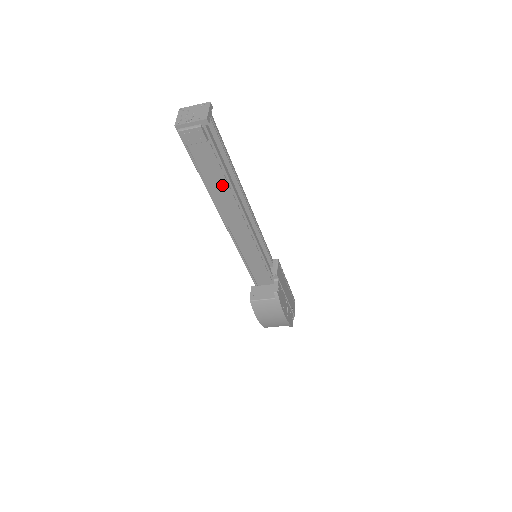
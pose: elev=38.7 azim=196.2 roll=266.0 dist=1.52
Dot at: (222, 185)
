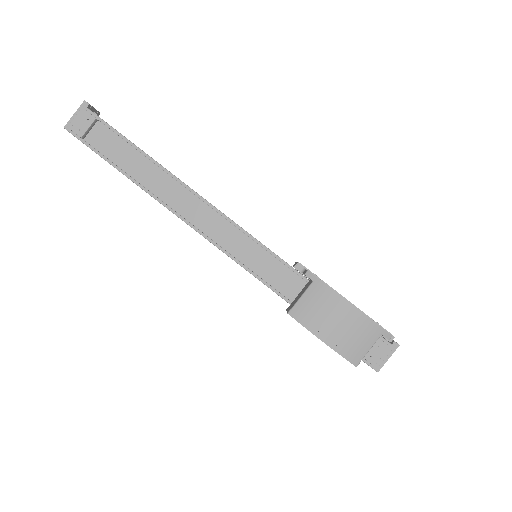
Dot at: (143, 165)
